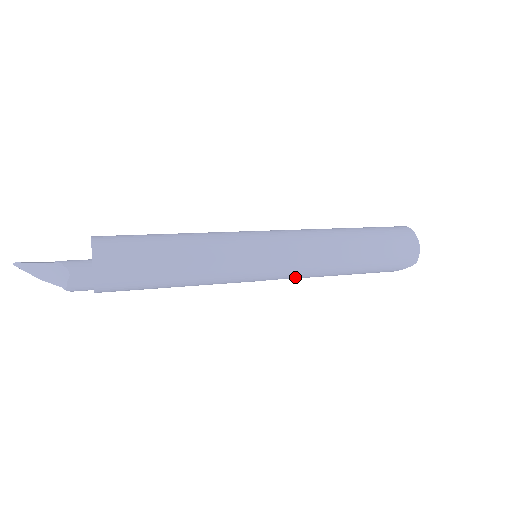
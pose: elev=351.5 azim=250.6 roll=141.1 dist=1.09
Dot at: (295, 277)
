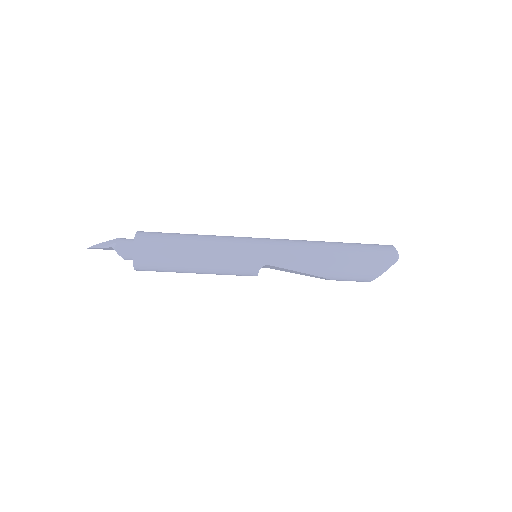
Dot at: (287, 264)
